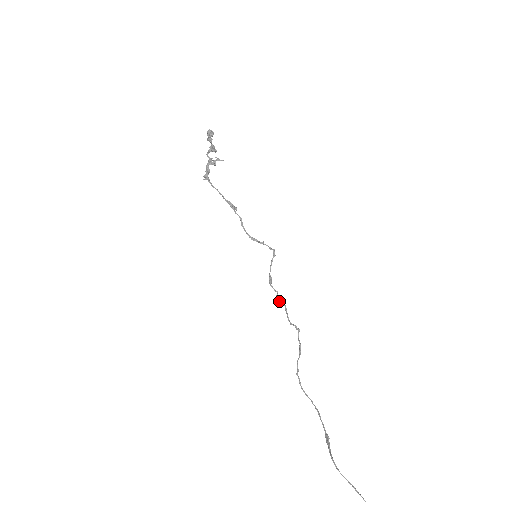
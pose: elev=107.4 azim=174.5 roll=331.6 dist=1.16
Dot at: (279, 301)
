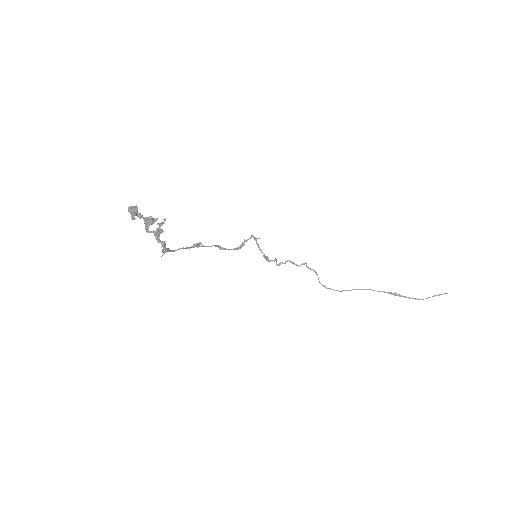
Dot at: (282, 263)
